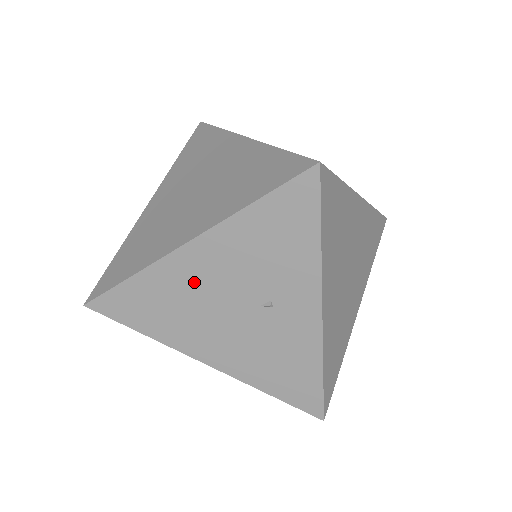
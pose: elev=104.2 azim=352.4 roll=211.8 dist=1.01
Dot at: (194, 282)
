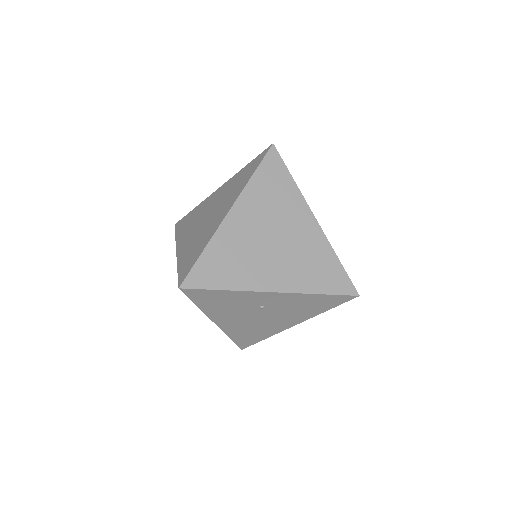
Dot at: (239, 324)
